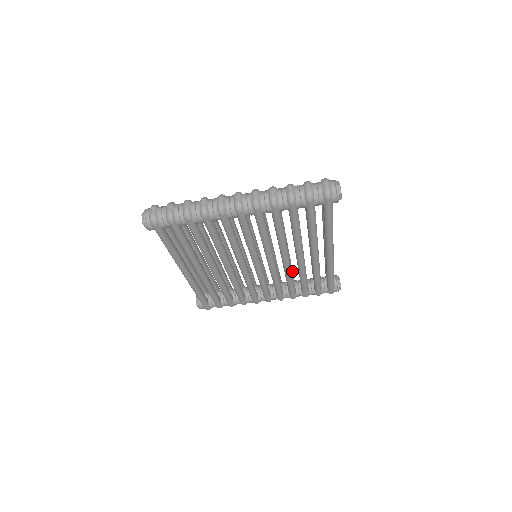
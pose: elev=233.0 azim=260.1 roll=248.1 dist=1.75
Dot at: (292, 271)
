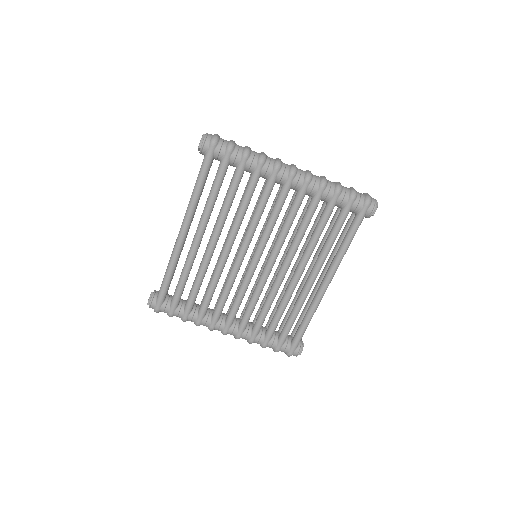
Dot at: occluded
